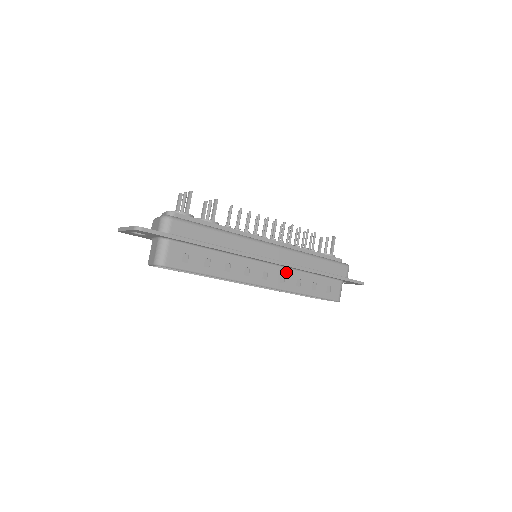
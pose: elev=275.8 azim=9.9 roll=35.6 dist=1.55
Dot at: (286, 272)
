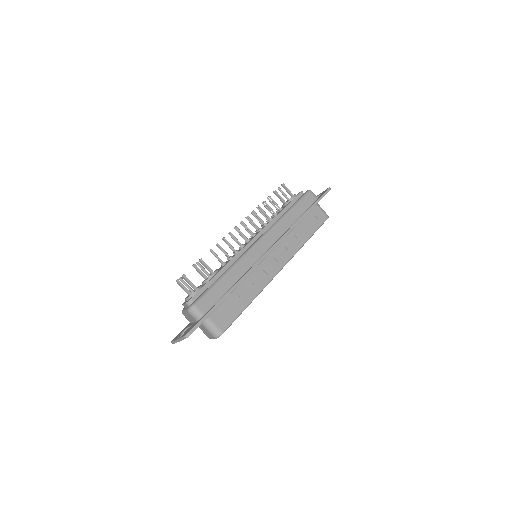
Dot at: (283, 244)
